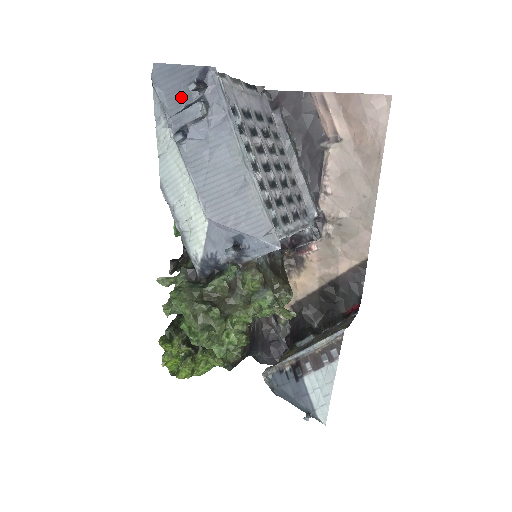
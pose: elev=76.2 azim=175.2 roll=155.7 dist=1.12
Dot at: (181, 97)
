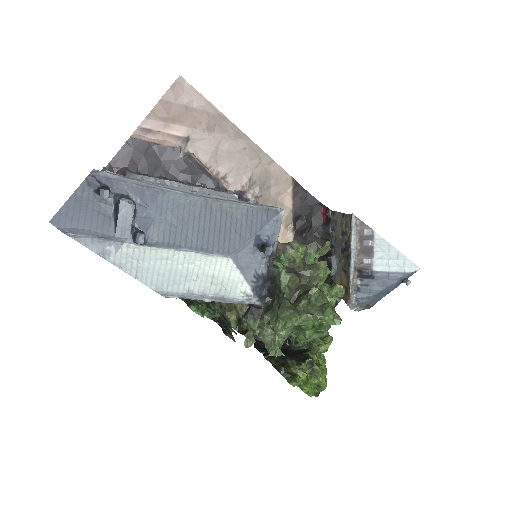
Dot at: (101, 216)
